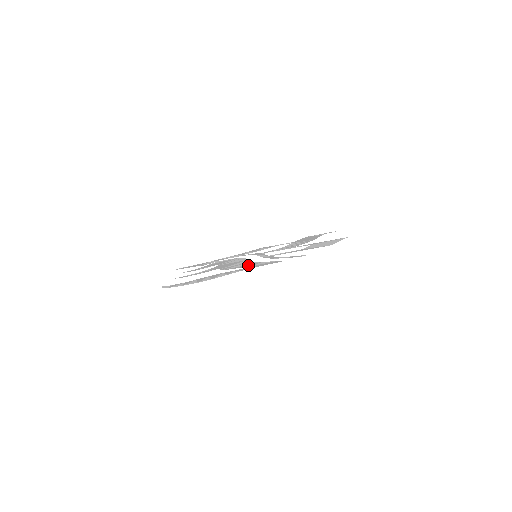
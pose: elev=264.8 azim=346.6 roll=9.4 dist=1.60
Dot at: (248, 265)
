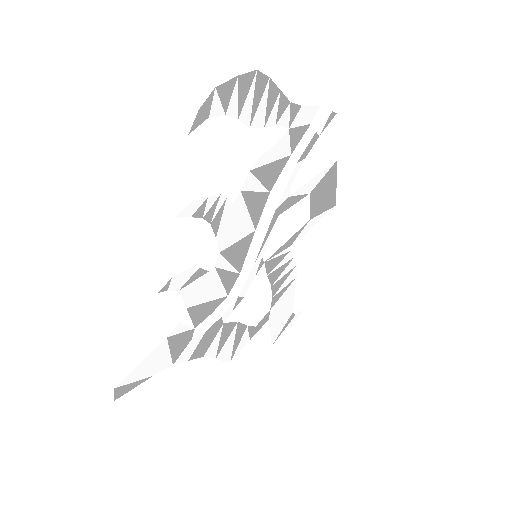
Dot at: (280, 149)
